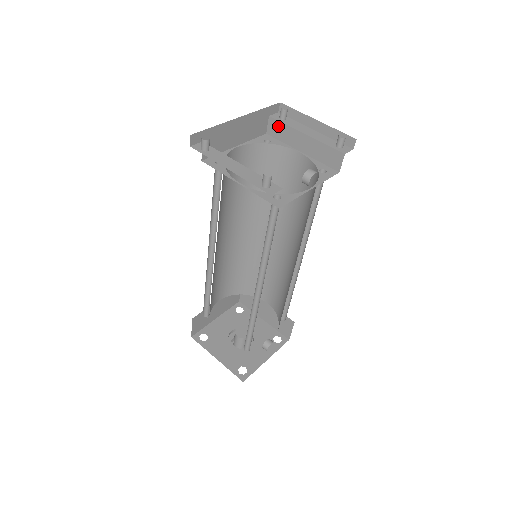
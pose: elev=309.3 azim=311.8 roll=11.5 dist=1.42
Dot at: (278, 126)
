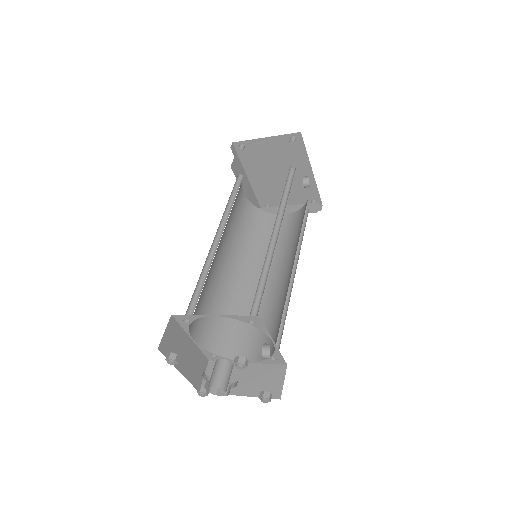
Dot at: (265, 210)
